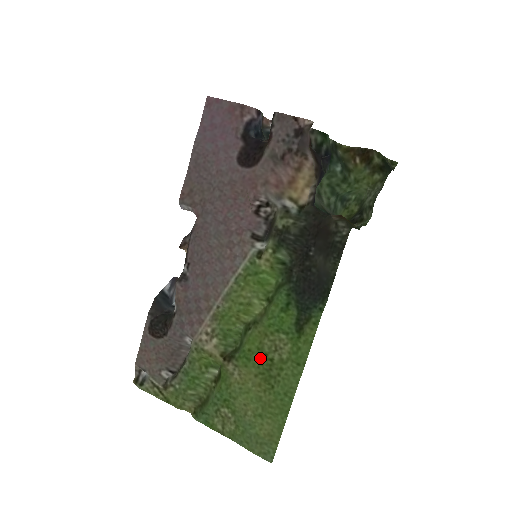
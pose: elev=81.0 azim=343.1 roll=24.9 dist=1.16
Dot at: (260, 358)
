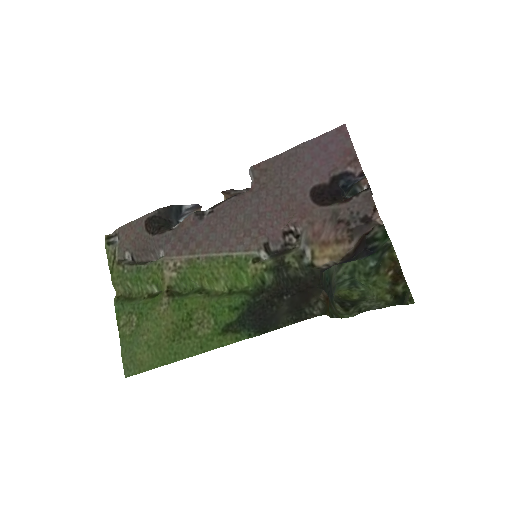
Dot at: (186, 317)
